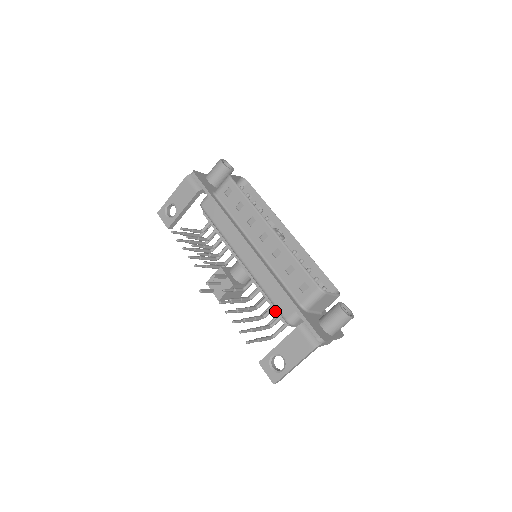
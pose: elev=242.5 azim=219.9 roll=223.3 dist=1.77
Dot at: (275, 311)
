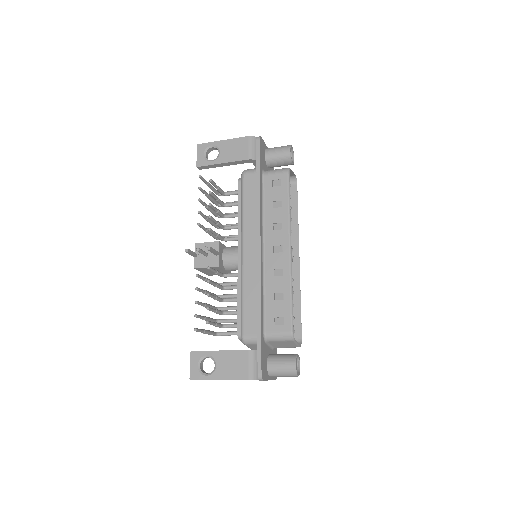
Dot at: (238, 318)
